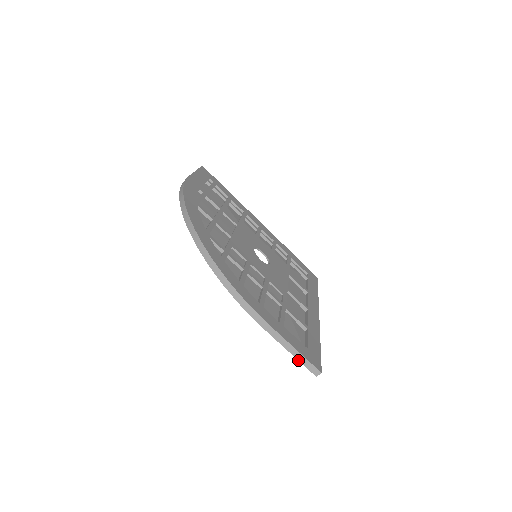
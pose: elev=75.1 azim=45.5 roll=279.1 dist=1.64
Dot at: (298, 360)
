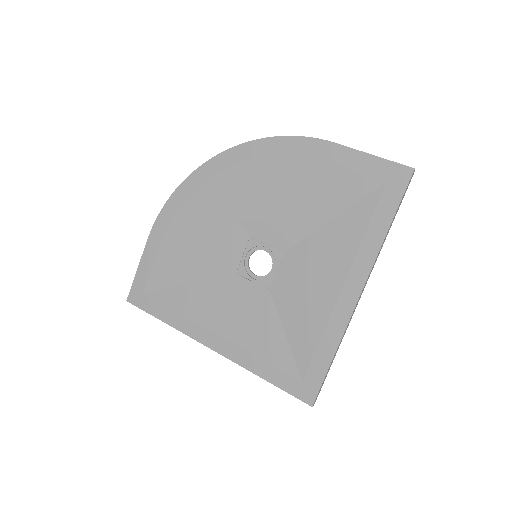
Dot at: (385, 159)
